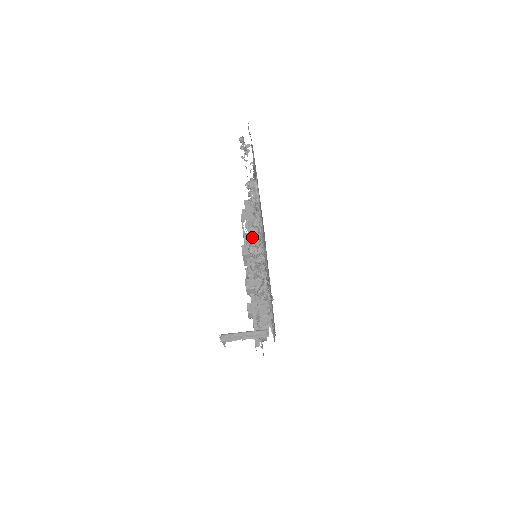
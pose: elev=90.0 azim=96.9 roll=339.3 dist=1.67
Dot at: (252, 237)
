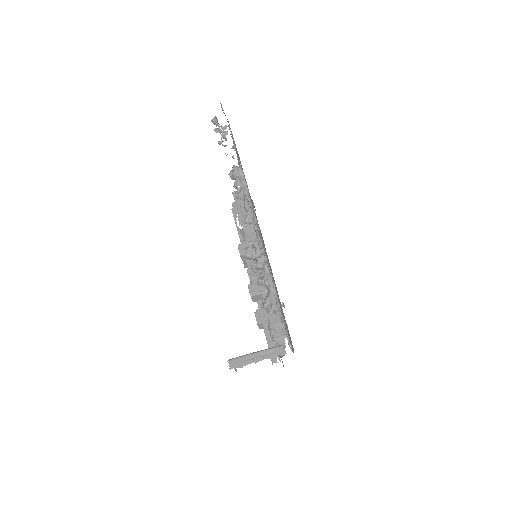
Dot at: (248, 233)
